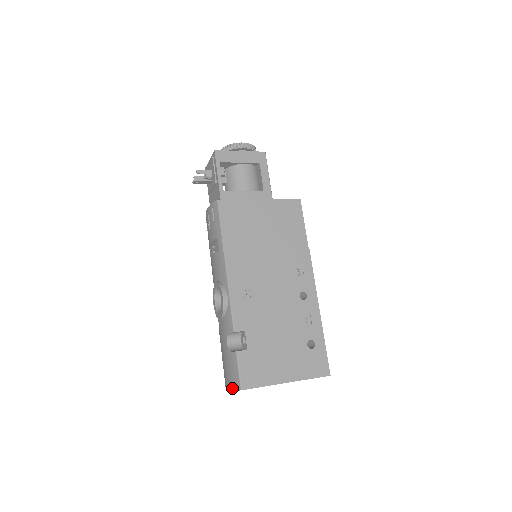
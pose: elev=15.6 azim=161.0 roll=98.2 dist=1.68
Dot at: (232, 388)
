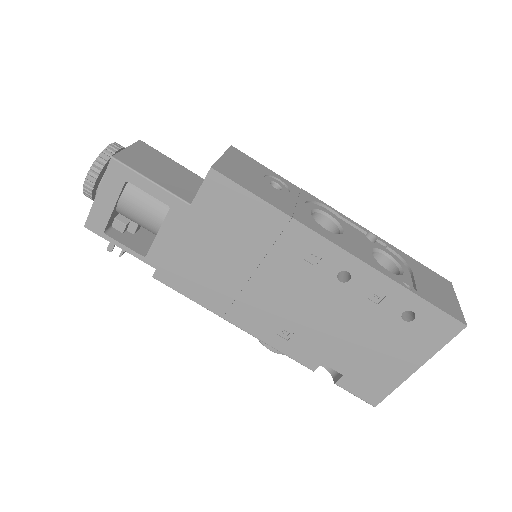
Dot at: occluded
